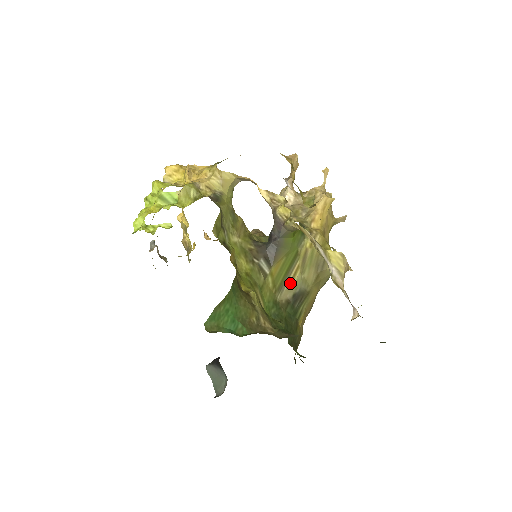
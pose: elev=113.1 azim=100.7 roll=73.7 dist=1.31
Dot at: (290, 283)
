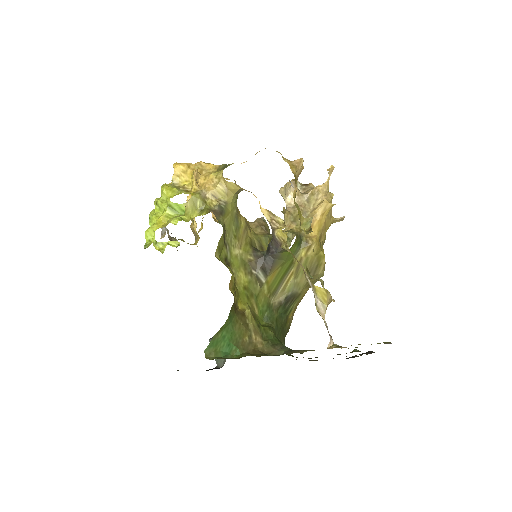
Dot at: (284, 287)
